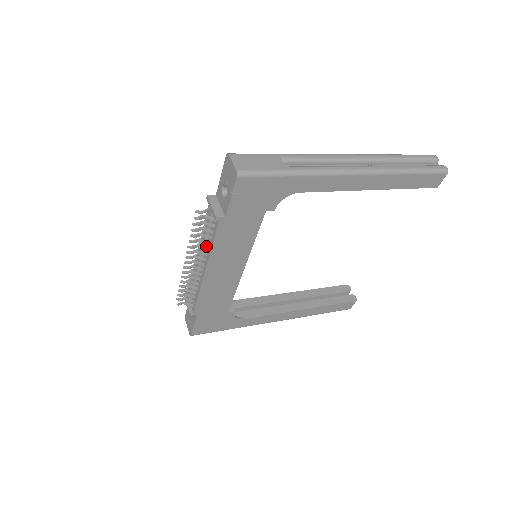
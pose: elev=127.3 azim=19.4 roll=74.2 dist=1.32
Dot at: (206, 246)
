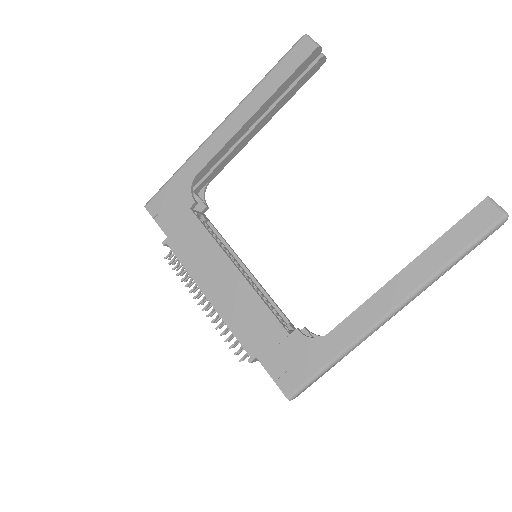
Dot at: occluded
